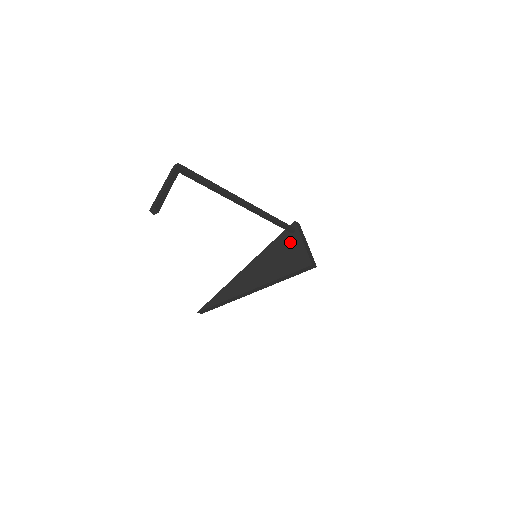
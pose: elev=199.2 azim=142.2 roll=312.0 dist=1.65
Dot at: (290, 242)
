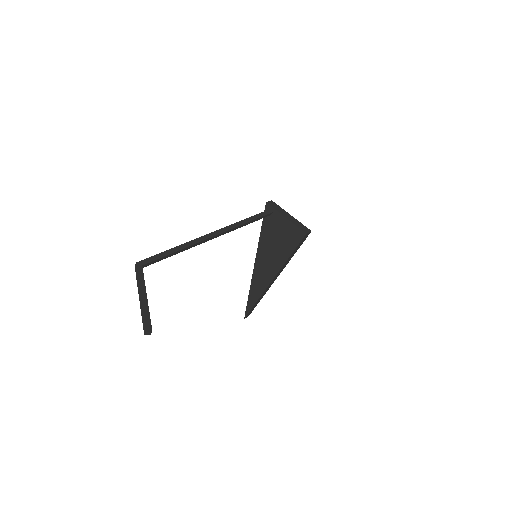
Dot at: (275, 223)
